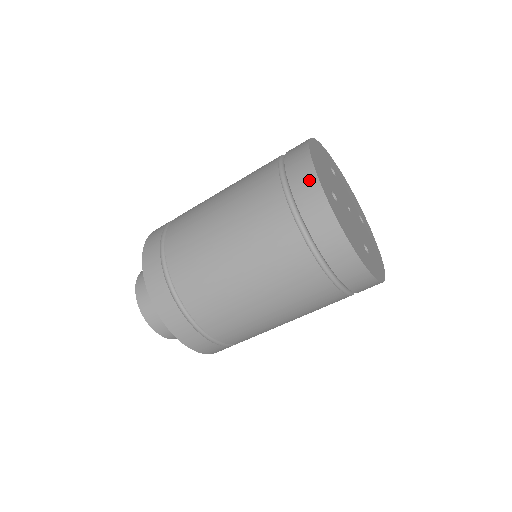
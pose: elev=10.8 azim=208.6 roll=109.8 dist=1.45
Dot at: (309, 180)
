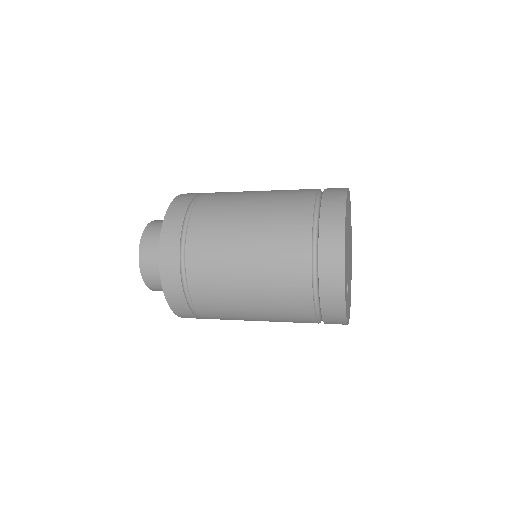
Dot at: (338, 204)
